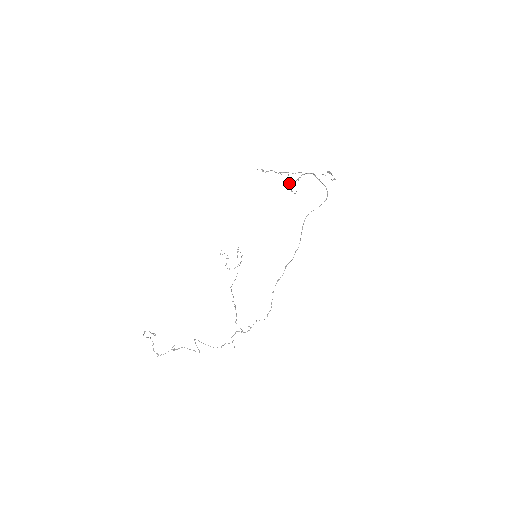
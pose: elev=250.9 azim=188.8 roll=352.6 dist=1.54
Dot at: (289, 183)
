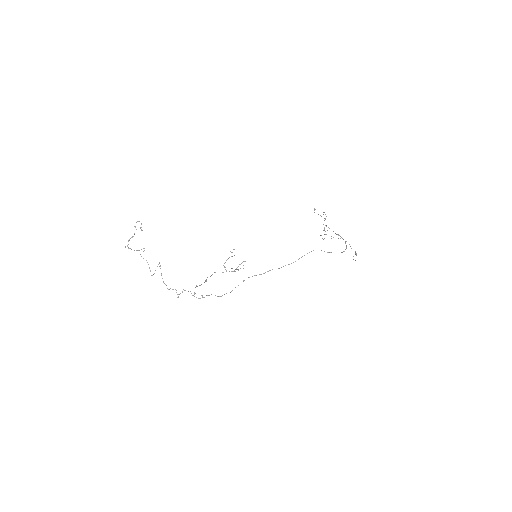
Dot at: occluded
